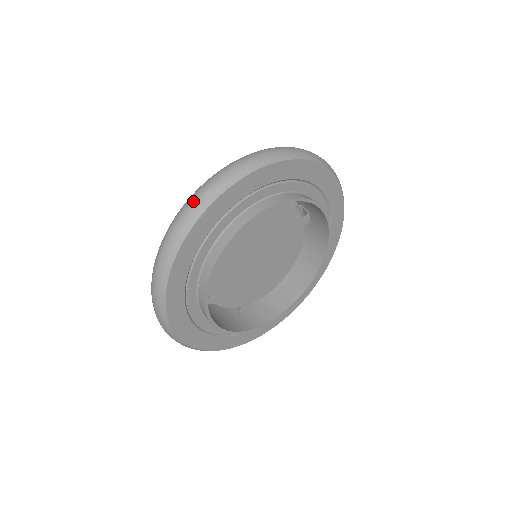
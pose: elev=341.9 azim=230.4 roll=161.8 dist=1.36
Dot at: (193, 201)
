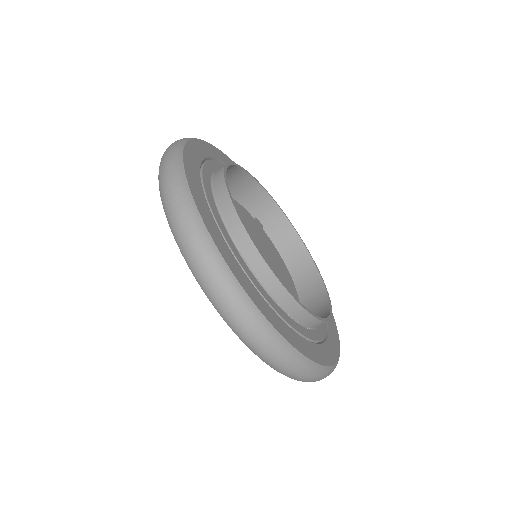
Dot at: (165, 166)
